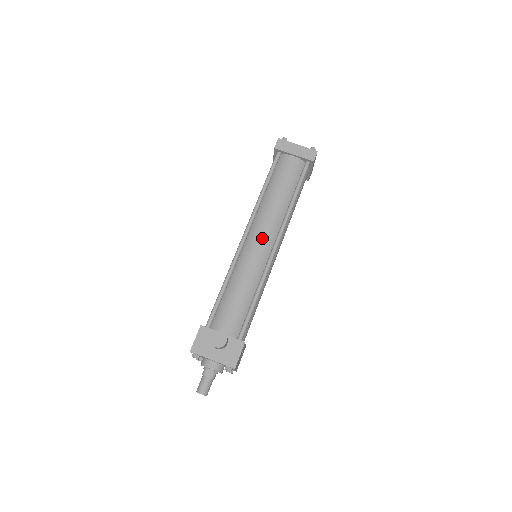
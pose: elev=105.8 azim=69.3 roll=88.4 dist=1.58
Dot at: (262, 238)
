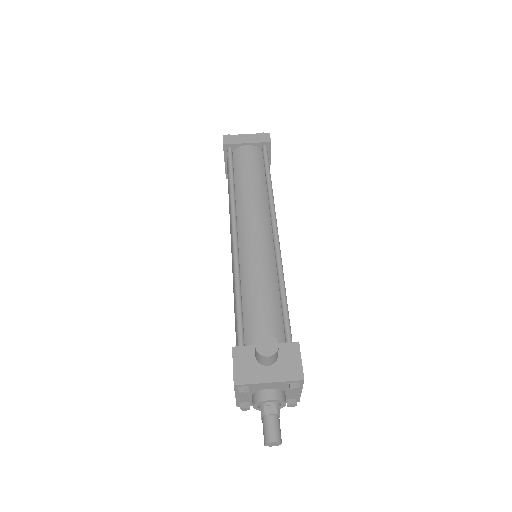
Dot at: (256, 227)
